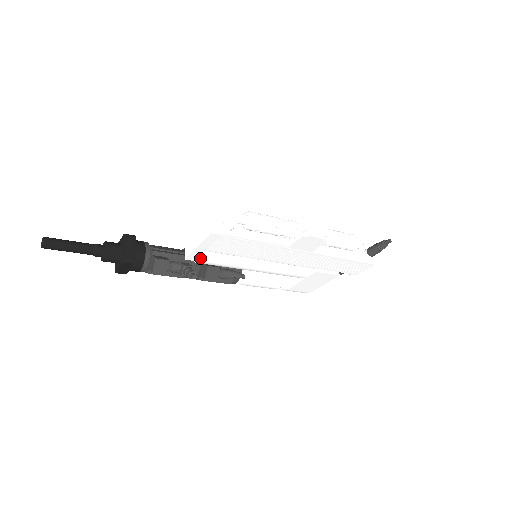
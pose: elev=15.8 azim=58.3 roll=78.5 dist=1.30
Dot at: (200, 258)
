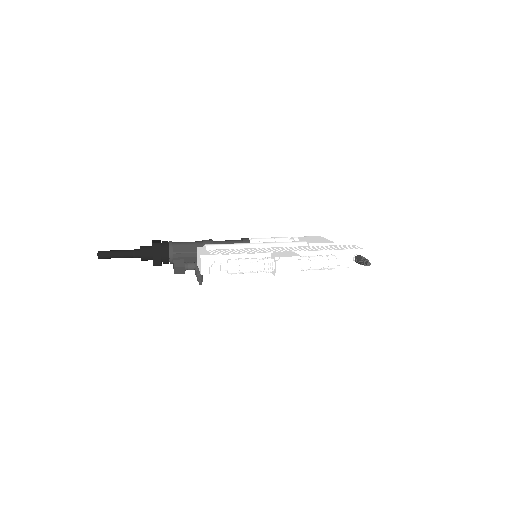
Dot at: occluded
